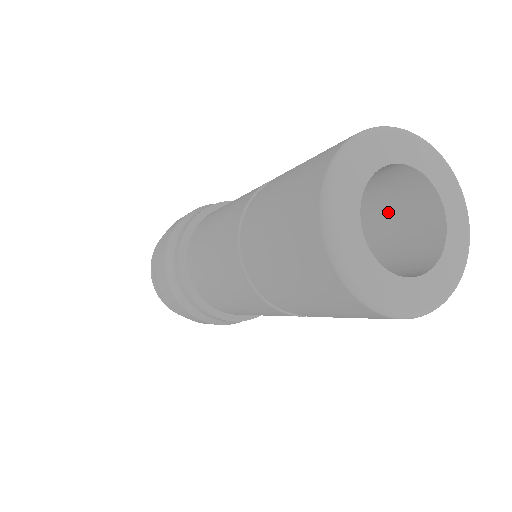
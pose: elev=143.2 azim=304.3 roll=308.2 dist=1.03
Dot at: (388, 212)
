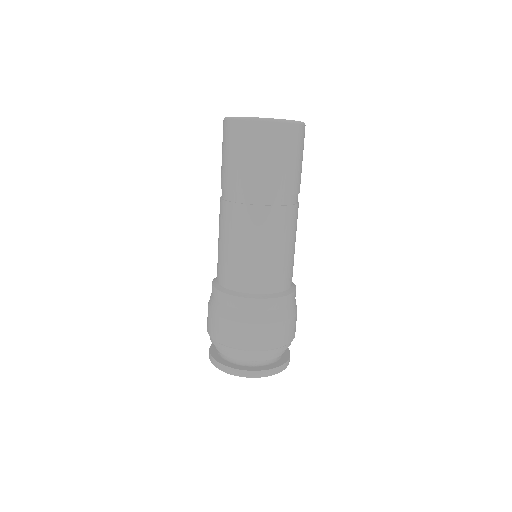
Dot at: occluded
